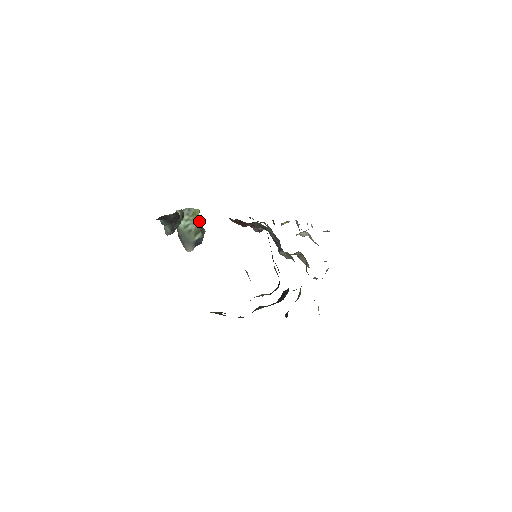
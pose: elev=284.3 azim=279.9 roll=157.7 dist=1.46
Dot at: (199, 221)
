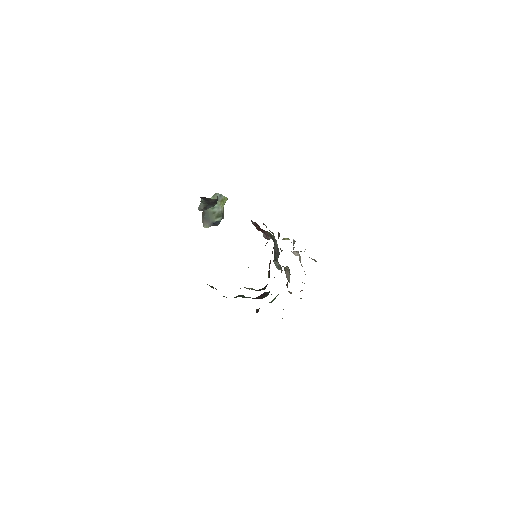
Dot at: occluded
